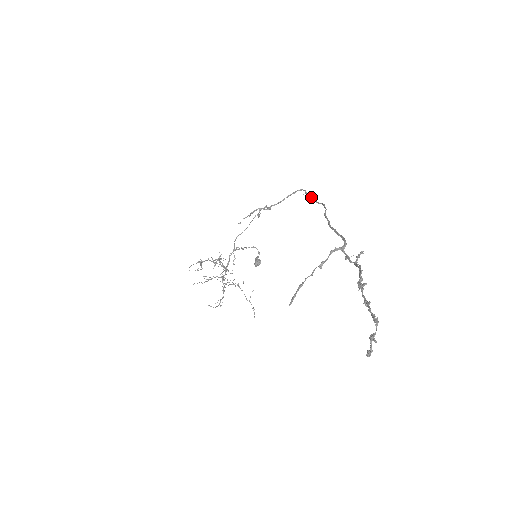
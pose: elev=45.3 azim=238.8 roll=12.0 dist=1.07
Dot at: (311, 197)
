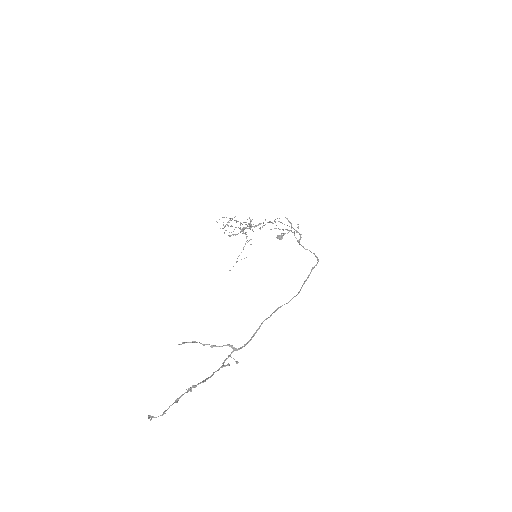
Dot at: (309, 275)
